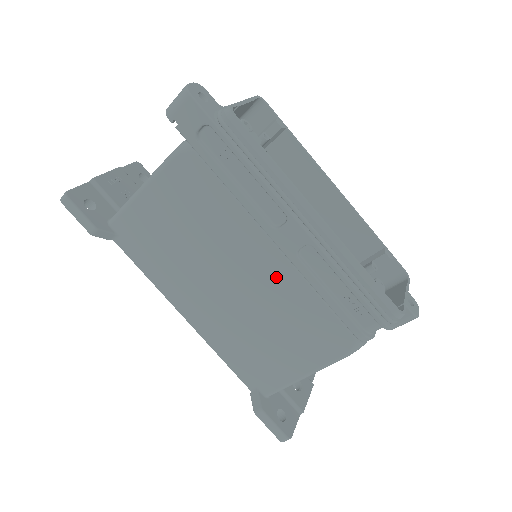
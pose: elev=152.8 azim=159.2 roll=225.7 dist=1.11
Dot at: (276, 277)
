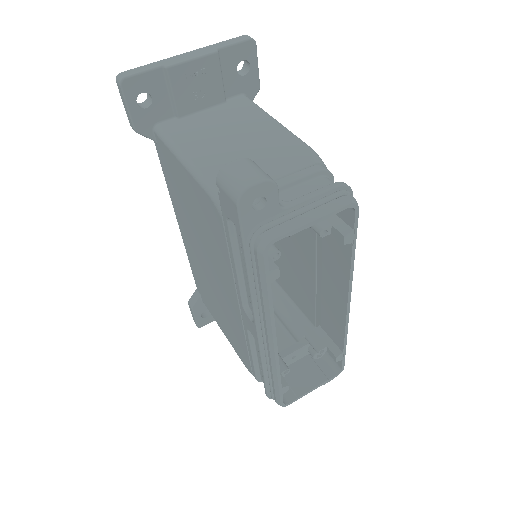
Dot at: (232, 311)
